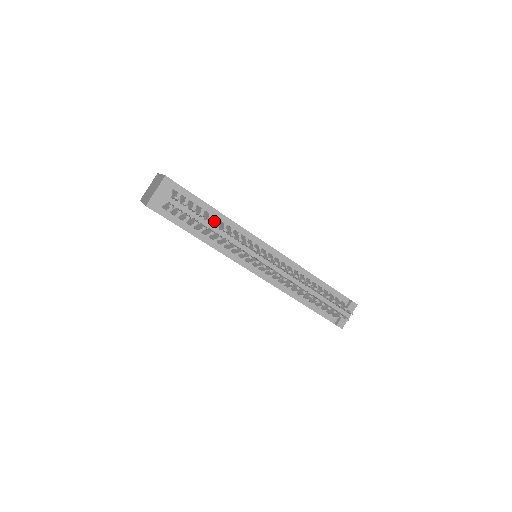
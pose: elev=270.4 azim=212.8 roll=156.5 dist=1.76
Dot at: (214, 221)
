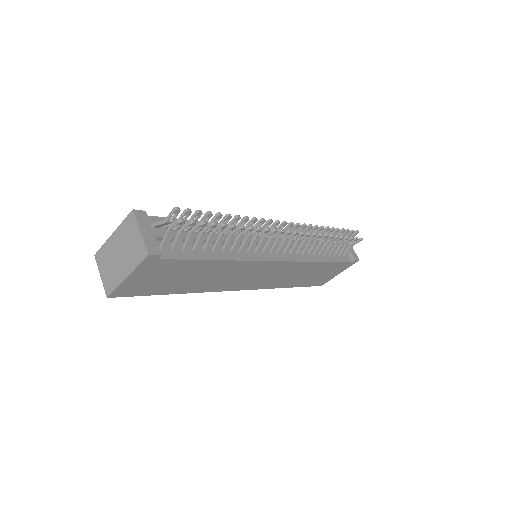
Dot at: occluded
